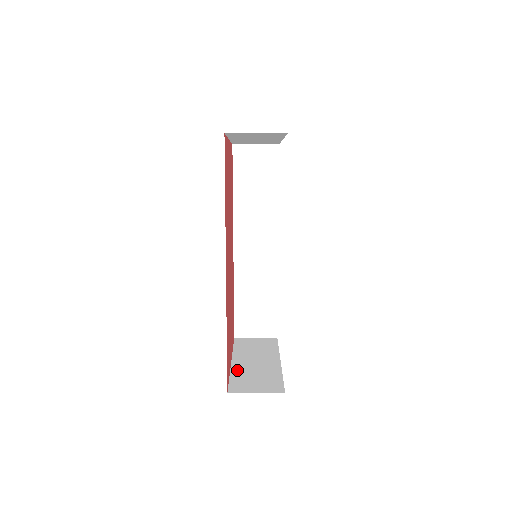
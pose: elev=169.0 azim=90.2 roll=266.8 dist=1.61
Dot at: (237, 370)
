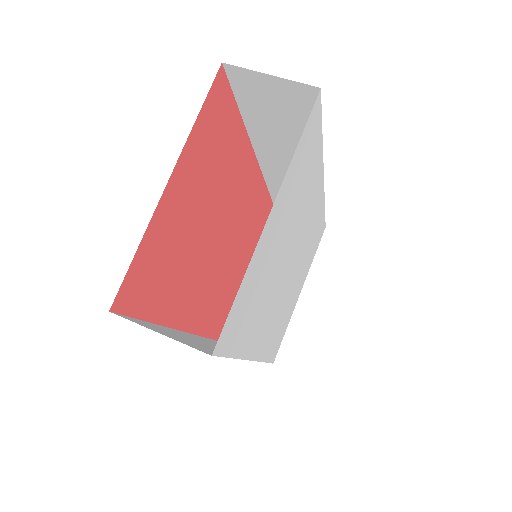
Dot at: occluded
